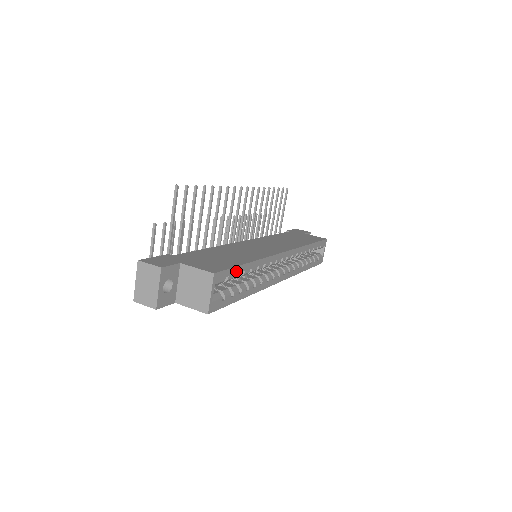
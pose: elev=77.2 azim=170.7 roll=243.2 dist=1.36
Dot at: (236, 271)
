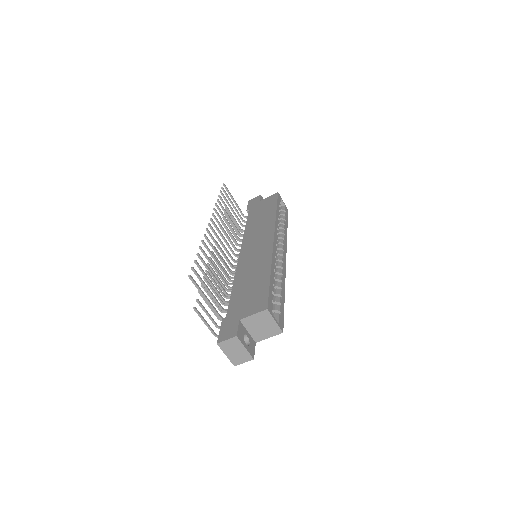
Dot at: (271, 290)
